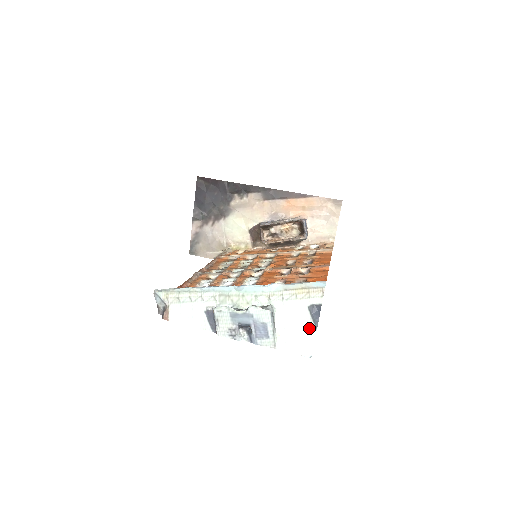
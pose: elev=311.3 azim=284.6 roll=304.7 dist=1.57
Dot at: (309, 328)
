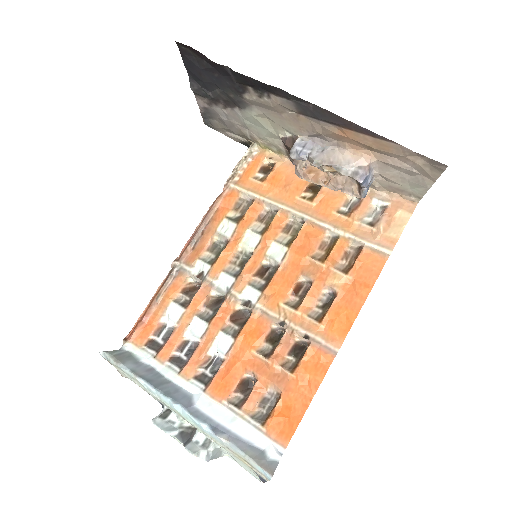
Dot at: (256, 474)
